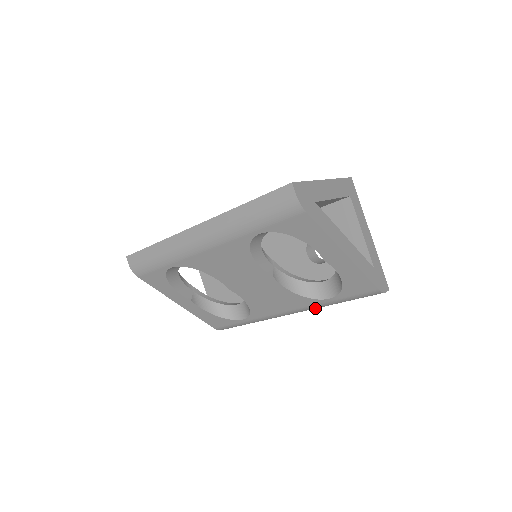
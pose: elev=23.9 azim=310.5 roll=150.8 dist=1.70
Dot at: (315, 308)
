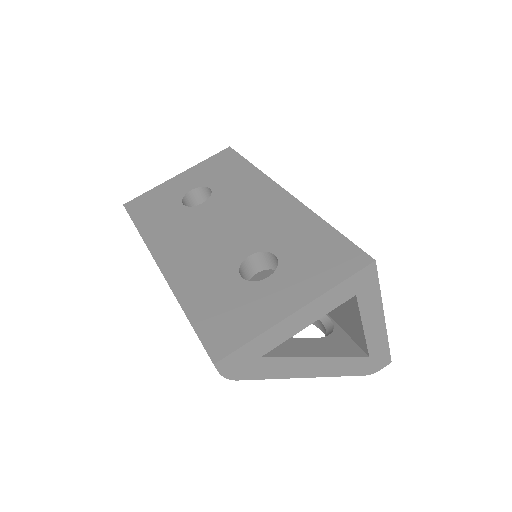
Dot at: occluded
